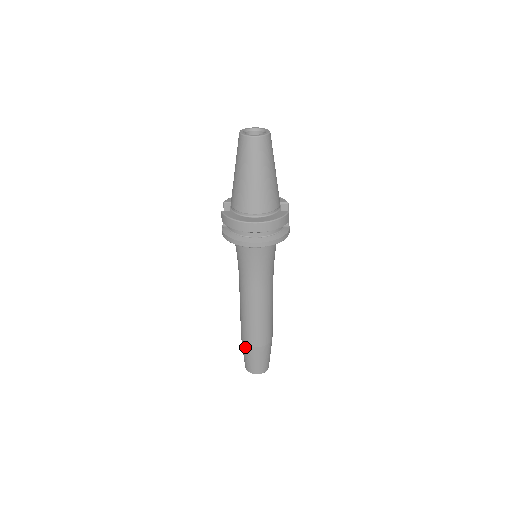
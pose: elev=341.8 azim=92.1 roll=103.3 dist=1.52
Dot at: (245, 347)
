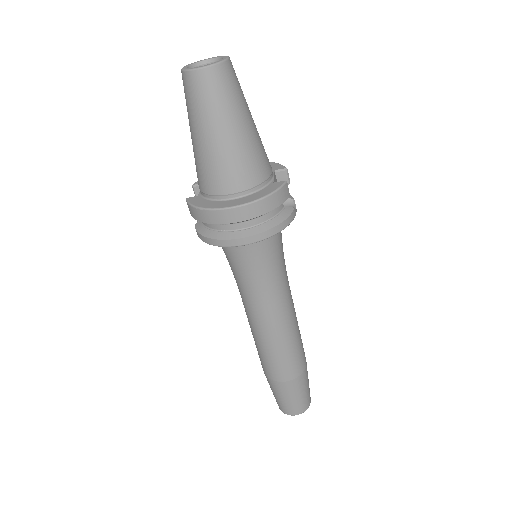
Dot at: (270, 382)
